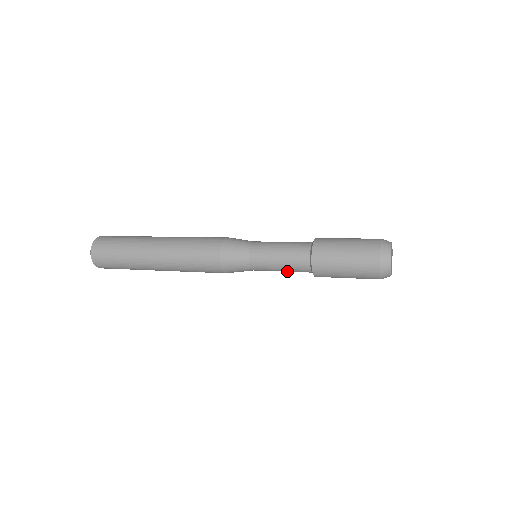
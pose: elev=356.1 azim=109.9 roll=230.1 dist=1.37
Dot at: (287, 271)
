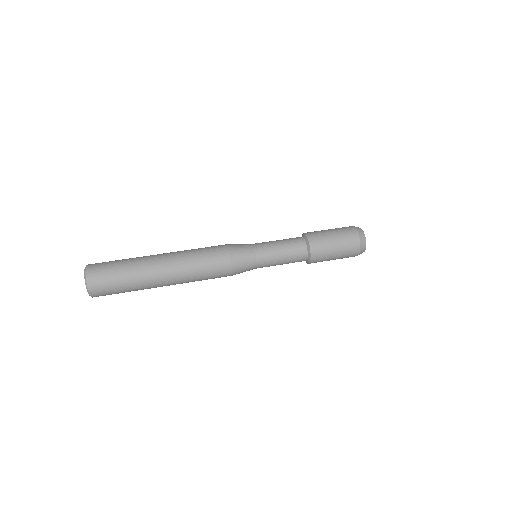
Dot at: occluded
